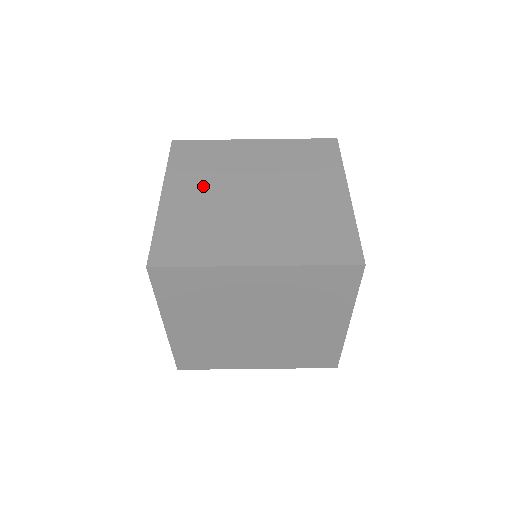
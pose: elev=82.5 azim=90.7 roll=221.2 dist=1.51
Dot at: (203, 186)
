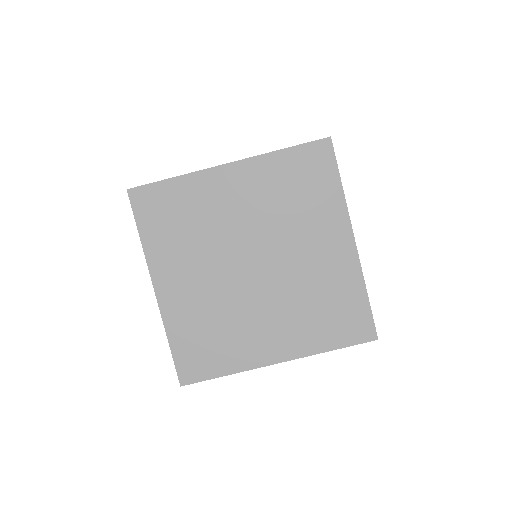
Dot at: (194, 266)
